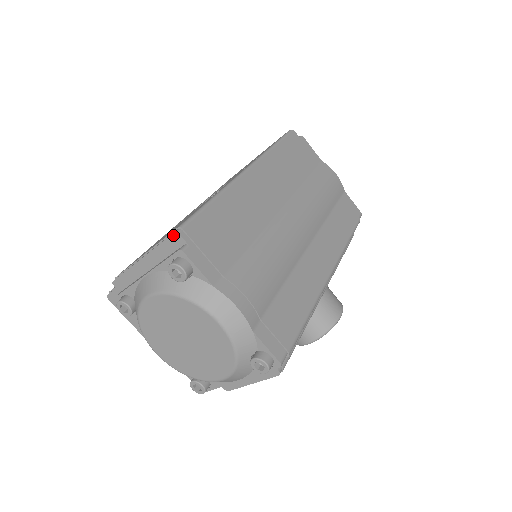
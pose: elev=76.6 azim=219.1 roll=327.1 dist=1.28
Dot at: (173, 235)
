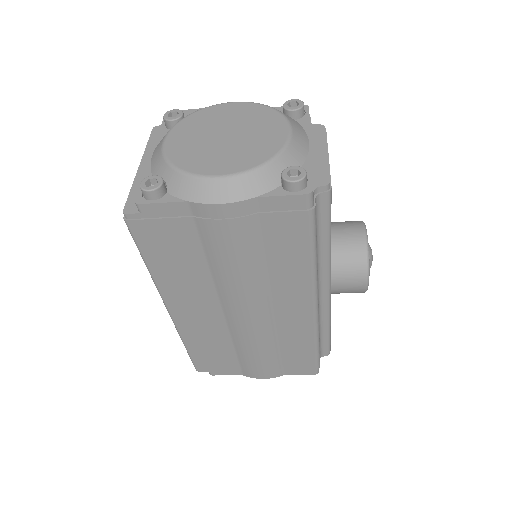
Dot at: occluded
